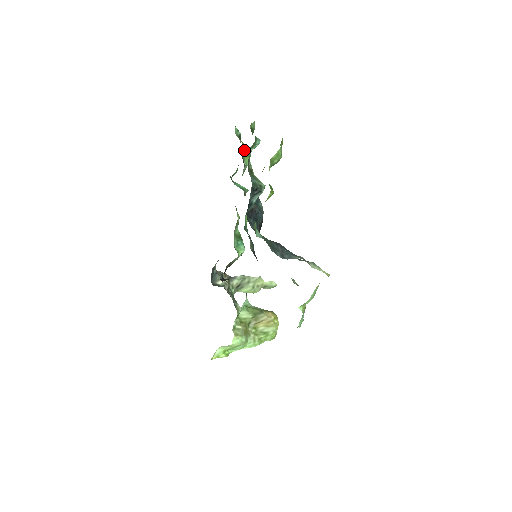
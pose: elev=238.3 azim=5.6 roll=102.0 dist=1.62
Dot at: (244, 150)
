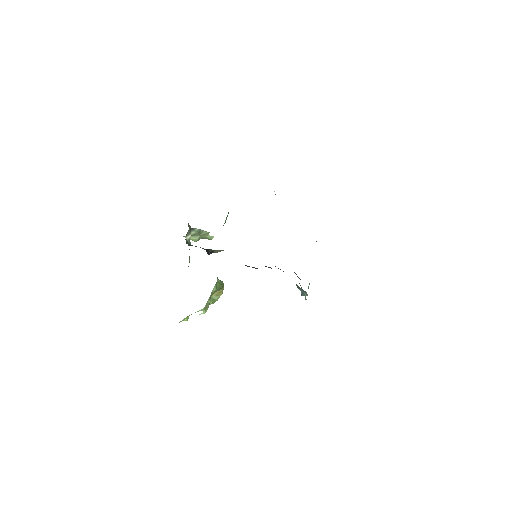
Dot at: occluded
